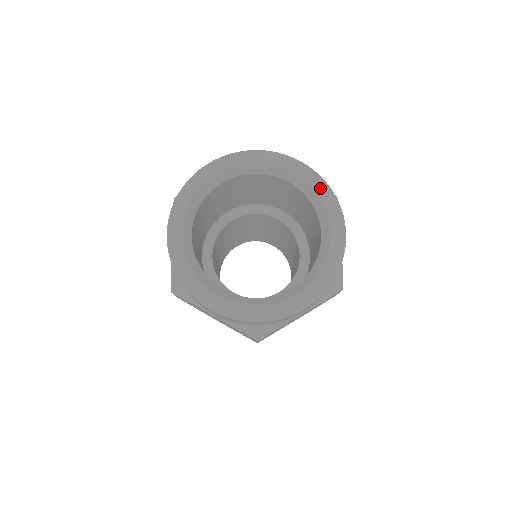
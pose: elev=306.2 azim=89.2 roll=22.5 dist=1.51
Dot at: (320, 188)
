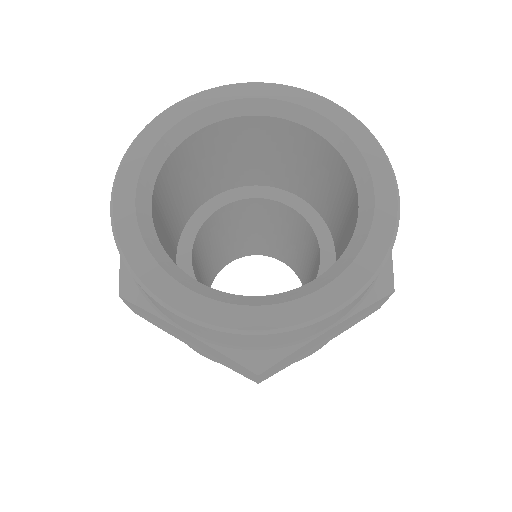
Dot at: (353, 129)
